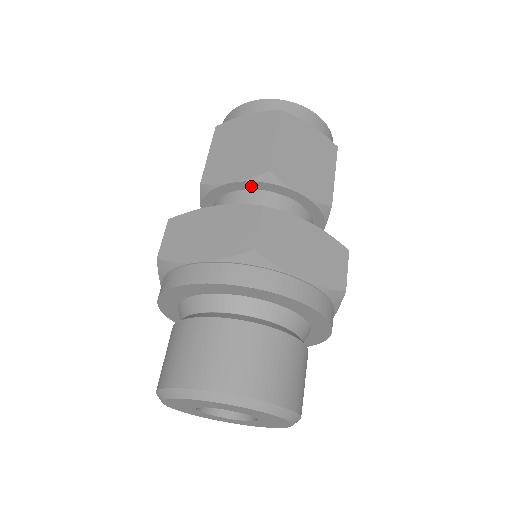
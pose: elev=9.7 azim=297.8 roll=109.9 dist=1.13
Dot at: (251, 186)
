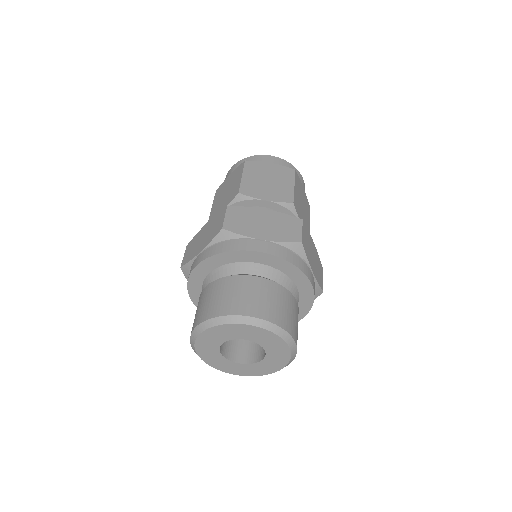
Dot at: occluded
